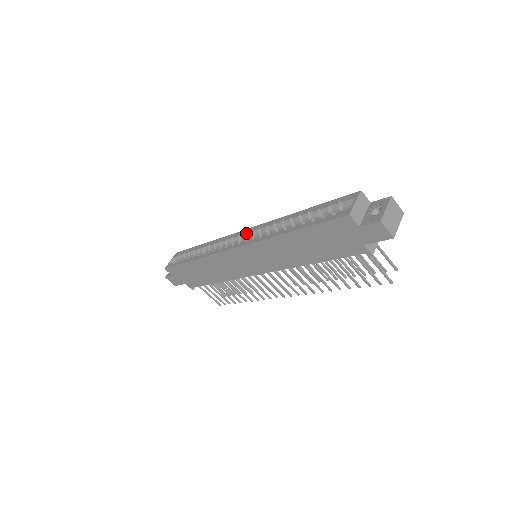
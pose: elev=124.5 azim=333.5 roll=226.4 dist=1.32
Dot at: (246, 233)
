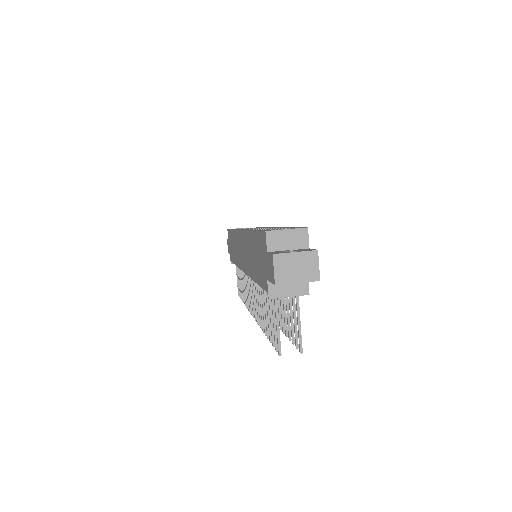
Dot at: (261, 228)
